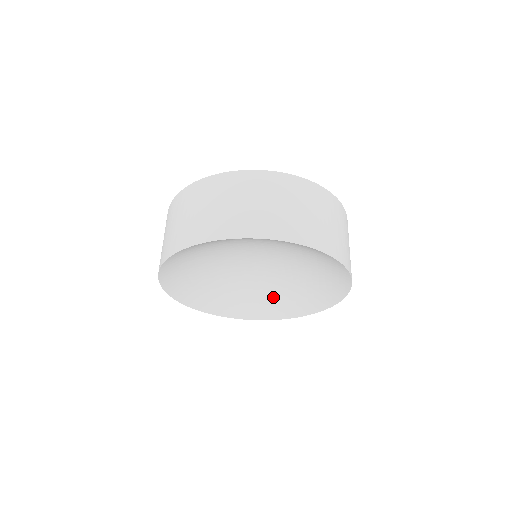
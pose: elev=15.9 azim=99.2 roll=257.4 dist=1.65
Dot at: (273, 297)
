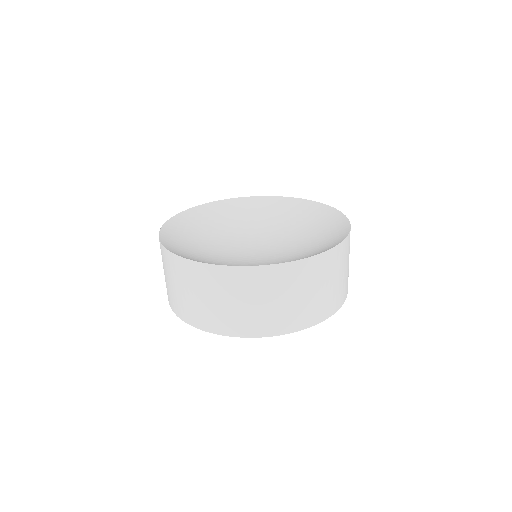
Dot at: occluded
